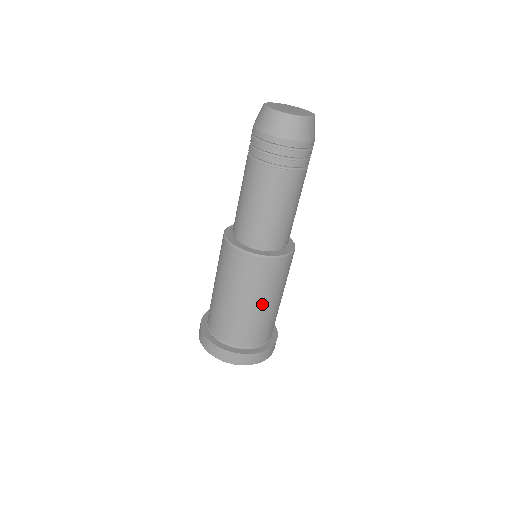
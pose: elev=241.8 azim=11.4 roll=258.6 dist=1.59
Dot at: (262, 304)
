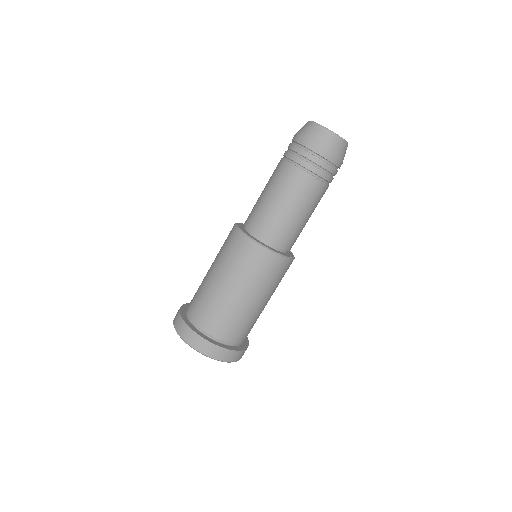
Dot at: (253, 299)
